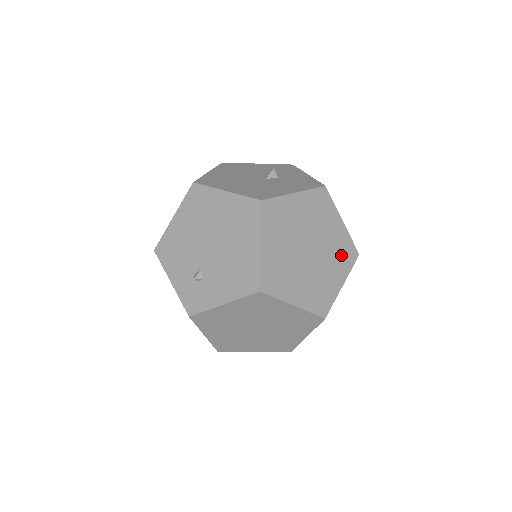
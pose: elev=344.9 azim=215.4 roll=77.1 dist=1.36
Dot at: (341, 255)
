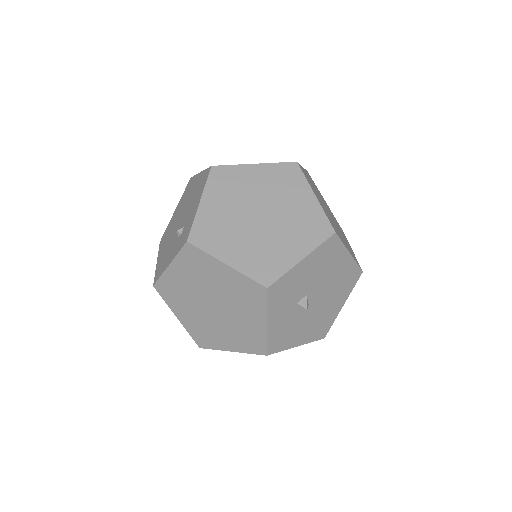
Dot at: occluded
